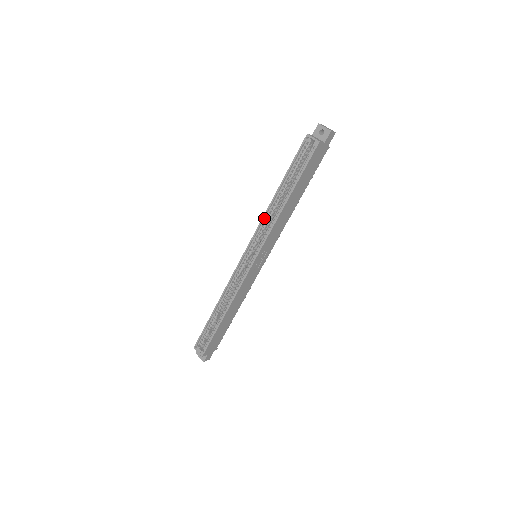
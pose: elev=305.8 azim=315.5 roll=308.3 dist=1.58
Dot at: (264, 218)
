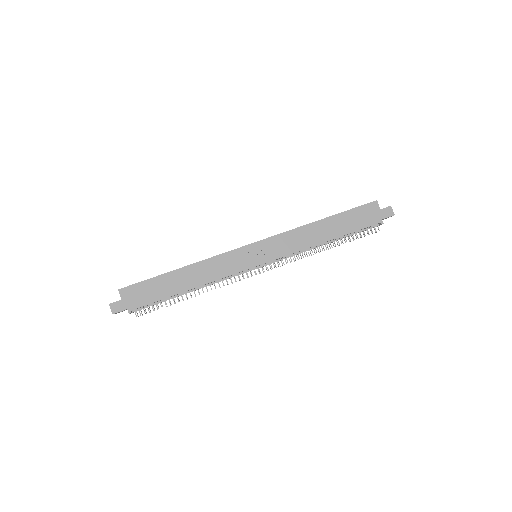
Dot at: occluded
